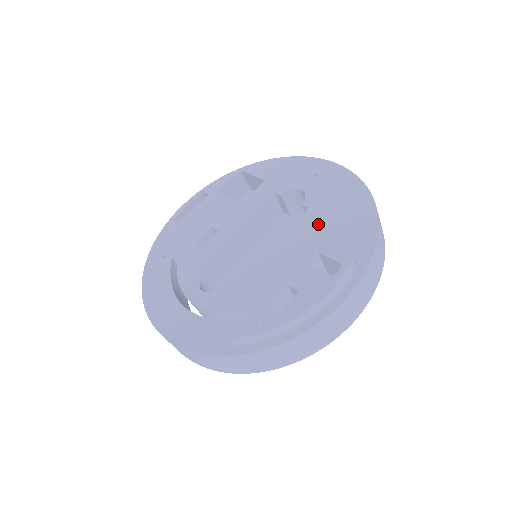
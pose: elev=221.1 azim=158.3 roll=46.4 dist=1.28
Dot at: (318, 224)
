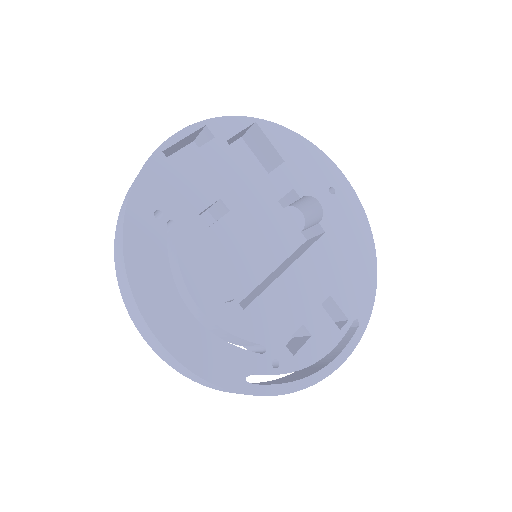
Dot at: (332, 260)
